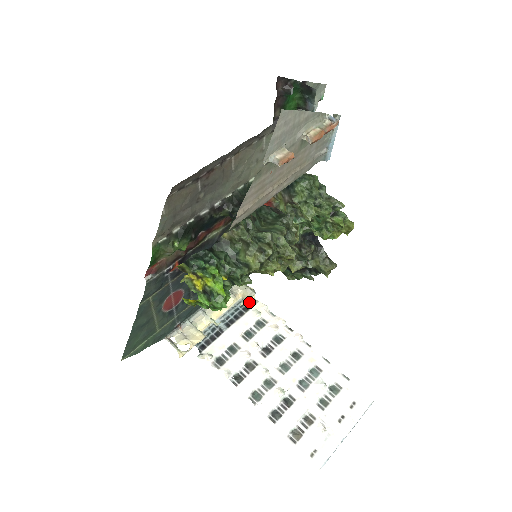
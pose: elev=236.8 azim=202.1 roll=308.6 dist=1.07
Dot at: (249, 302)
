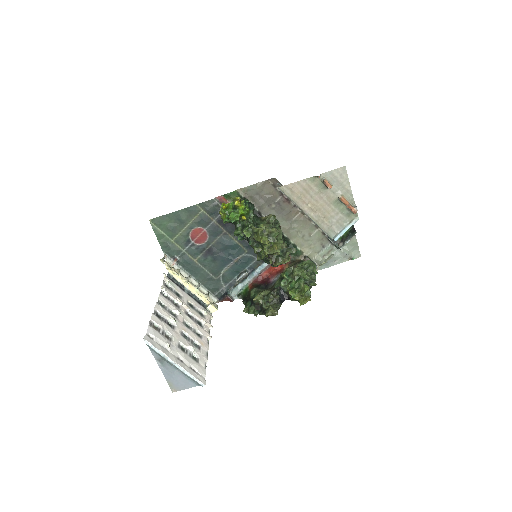
Dot at: (208, 309)
